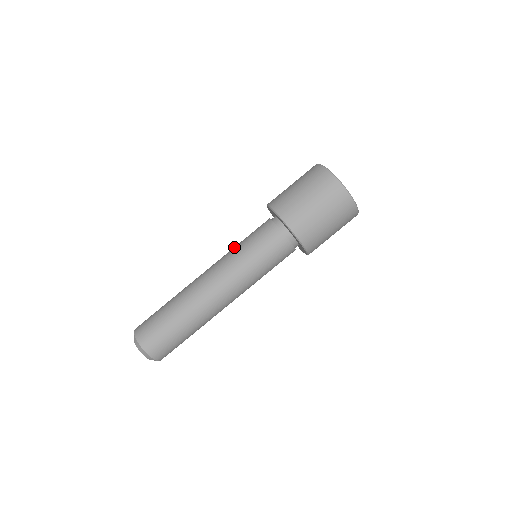
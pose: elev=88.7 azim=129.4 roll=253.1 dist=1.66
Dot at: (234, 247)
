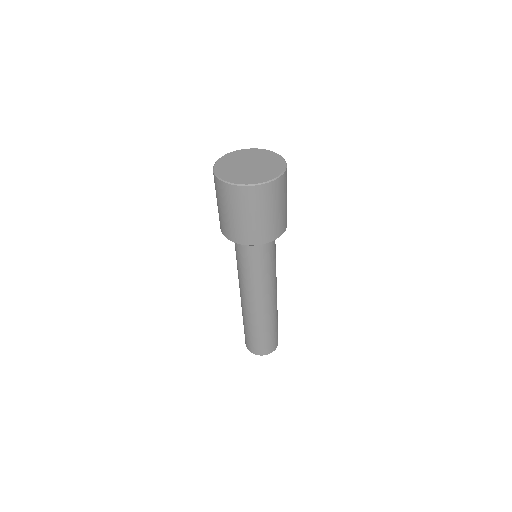
Dot at: occluded
